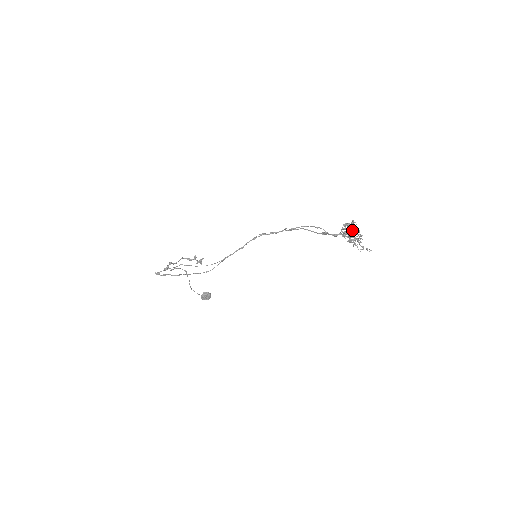
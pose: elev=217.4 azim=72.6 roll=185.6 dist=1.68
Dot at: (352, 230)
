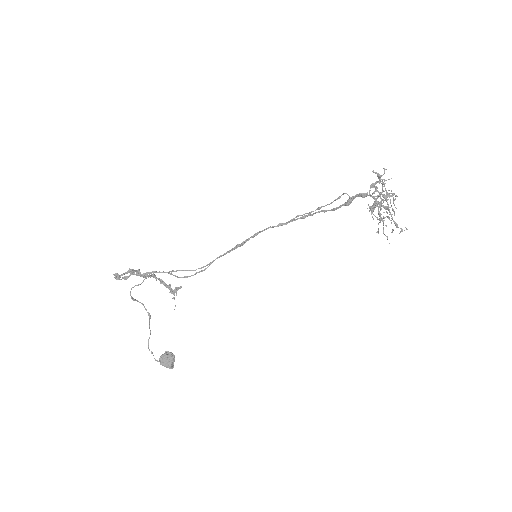
Dot at: (384, 184)
